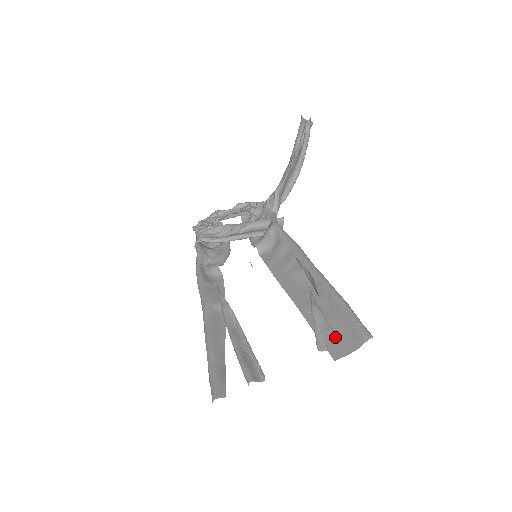
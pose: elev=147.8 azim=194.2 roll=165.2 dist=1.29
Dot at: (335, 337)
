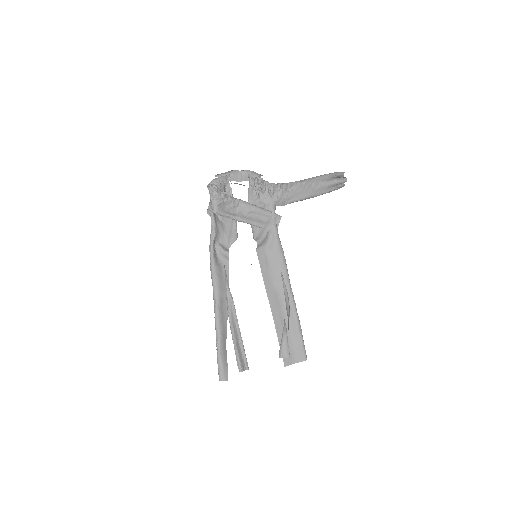
Dot at: (289, 352)
